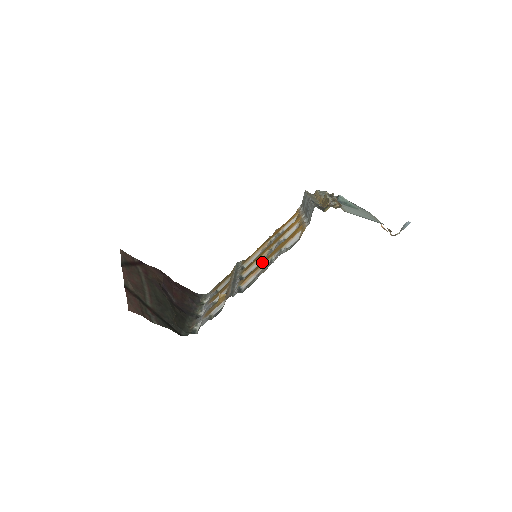
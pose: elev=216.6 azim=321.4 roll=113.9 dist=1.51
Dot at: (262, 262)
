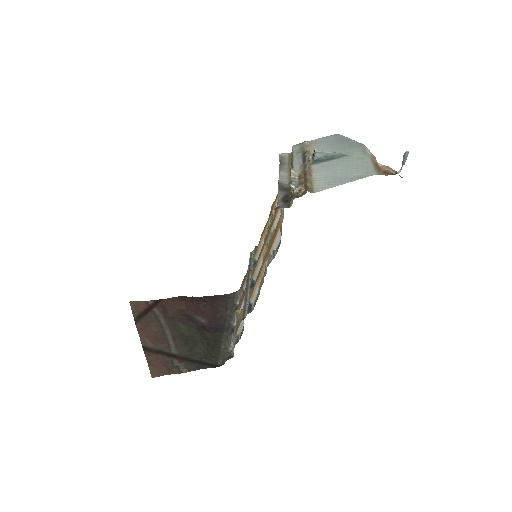
Dot at: (260, 268)
